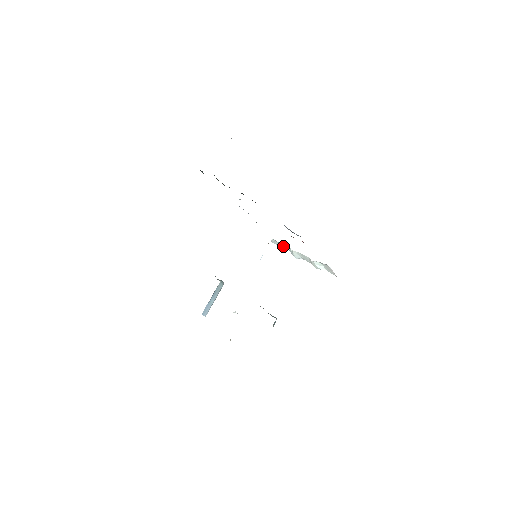
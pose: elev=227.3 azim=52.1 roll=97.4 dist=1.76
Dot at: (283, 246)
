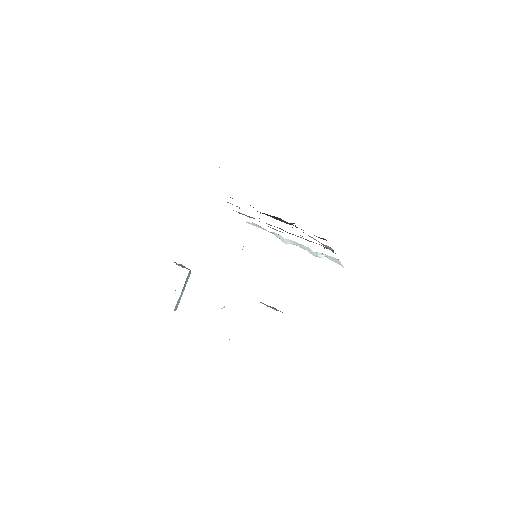
Dot at: occluded
